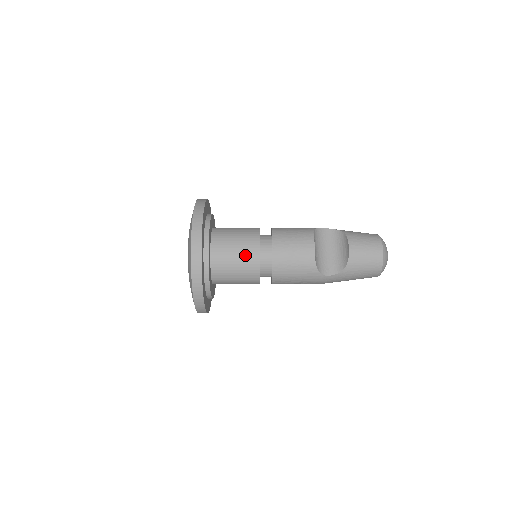
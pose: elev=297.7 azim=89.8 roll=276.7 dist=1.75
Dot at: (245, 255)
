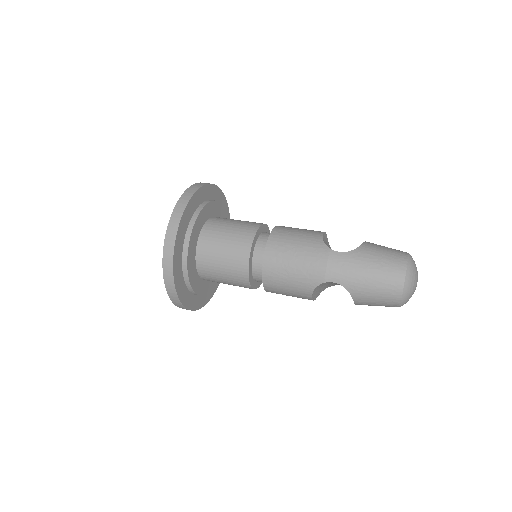
Dot at: (247, 222)
